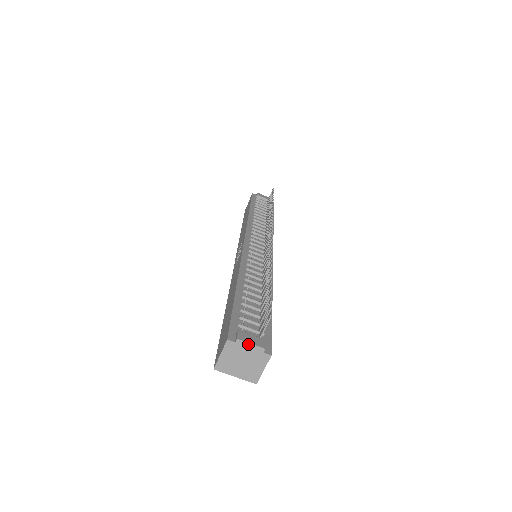
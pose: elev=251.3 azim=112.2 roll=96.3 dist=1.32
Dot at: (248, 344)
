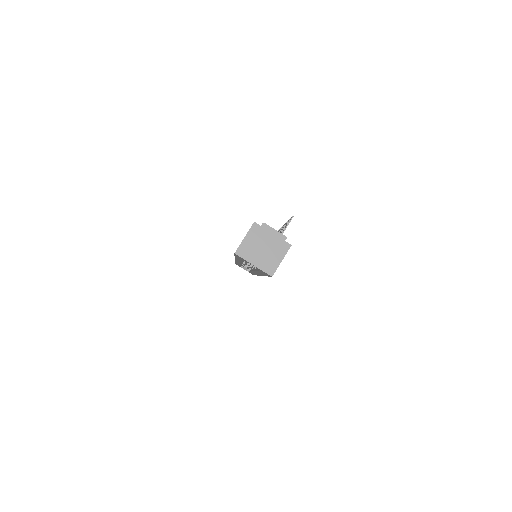
Dot at: (272, 229)
